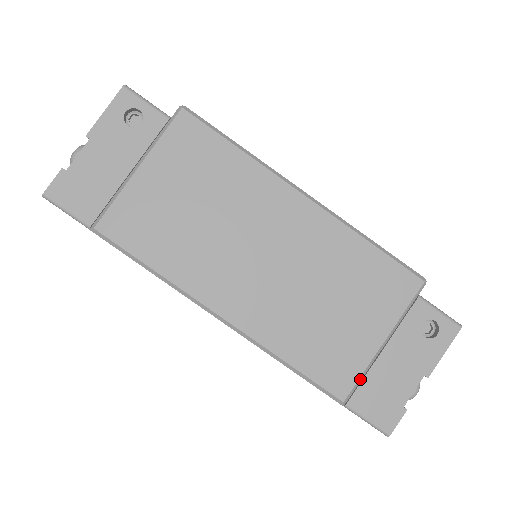
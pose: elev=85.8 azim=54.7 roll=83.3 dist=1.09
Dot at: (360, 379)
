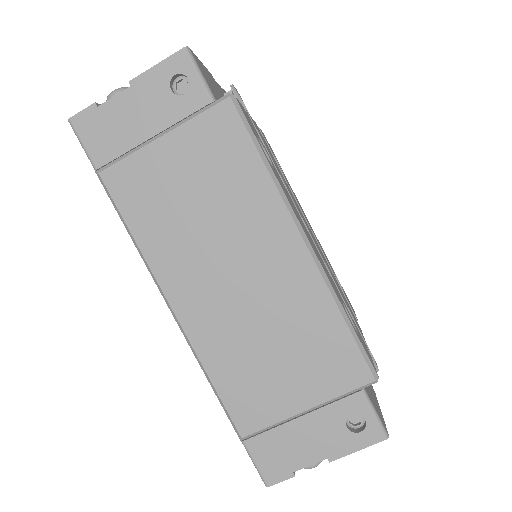
Dot at: (267, 428)
